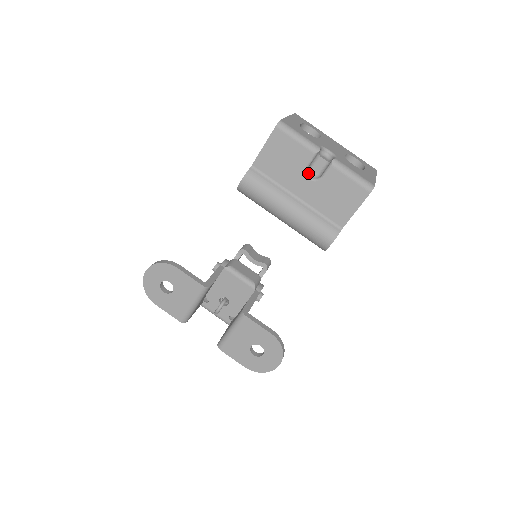
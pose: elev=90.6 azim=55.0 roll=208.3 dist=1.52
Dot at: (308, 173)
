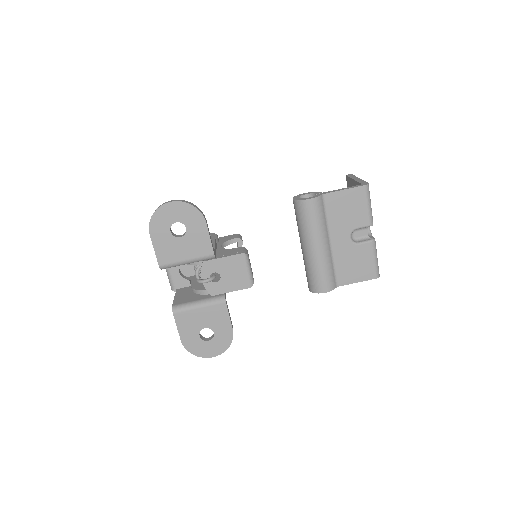
Dot at: (352, 233)
